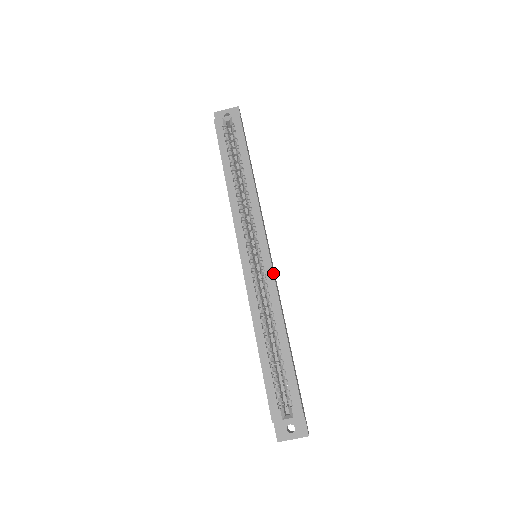
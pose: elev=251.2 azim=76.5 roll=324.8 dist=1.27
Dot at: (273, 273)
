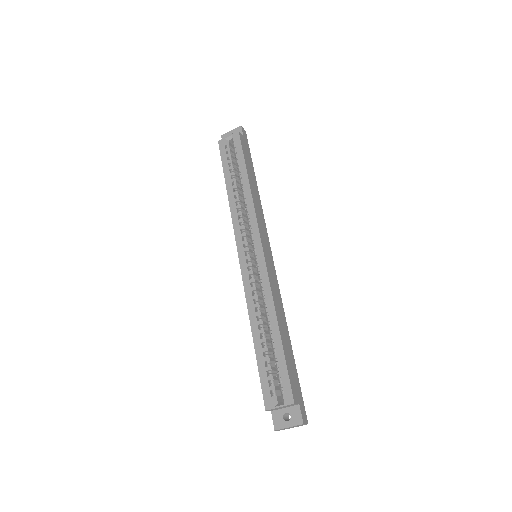
Dot at: (266, 269)
